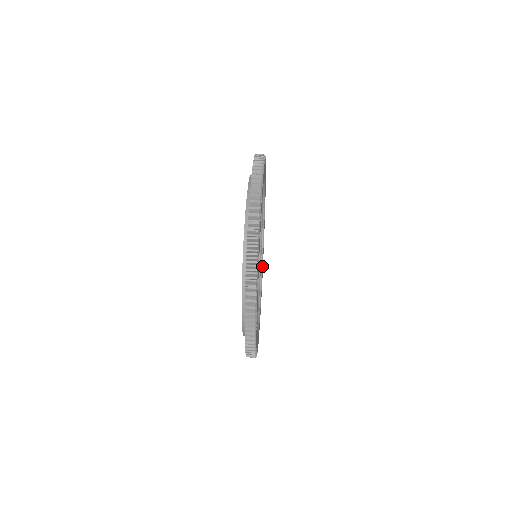
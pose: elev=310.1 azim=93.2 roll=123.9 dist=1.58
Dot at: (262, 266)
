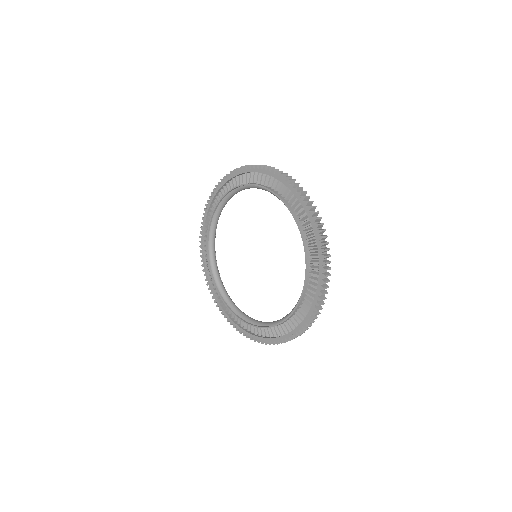
Dot at: (222, 282)
